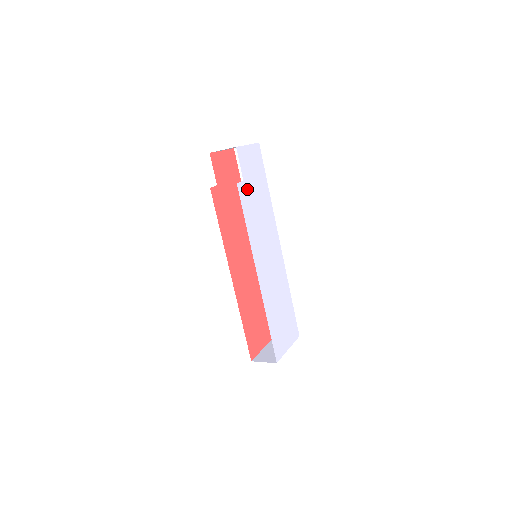
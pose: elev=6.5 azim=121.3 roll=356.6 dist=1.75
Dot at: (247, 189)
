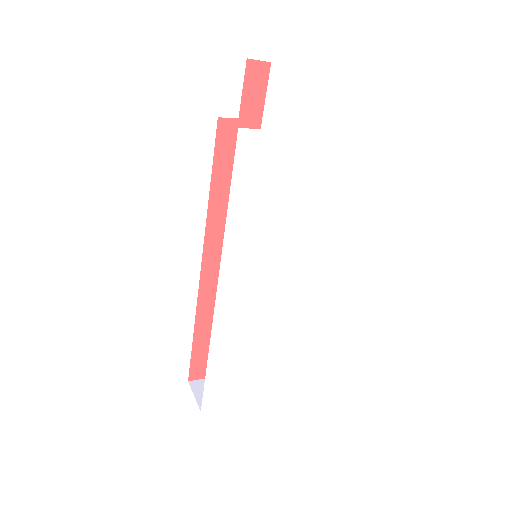
Dot at: (264, 147)
